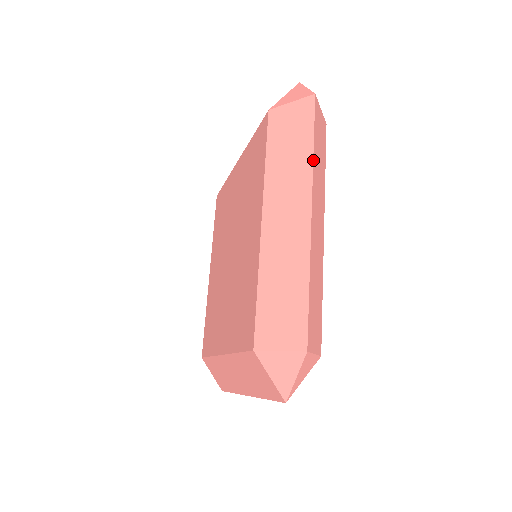
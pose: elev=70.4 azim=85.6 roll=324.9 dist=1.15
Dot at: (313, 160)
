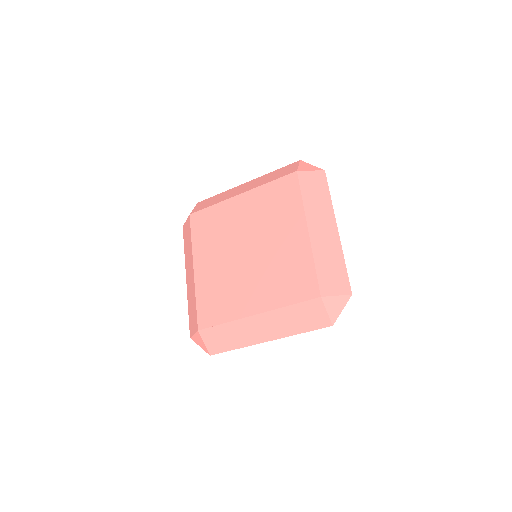
Dot at: occluded
